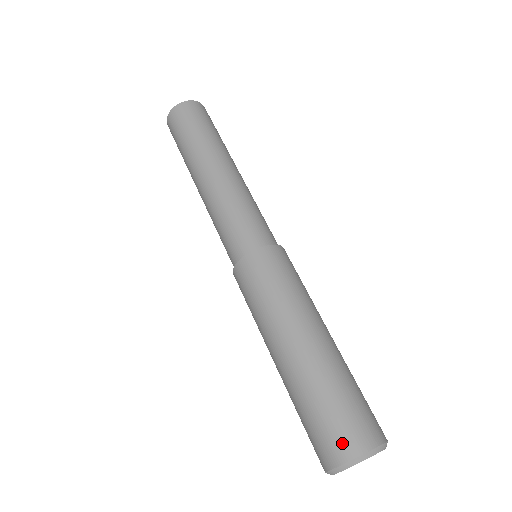
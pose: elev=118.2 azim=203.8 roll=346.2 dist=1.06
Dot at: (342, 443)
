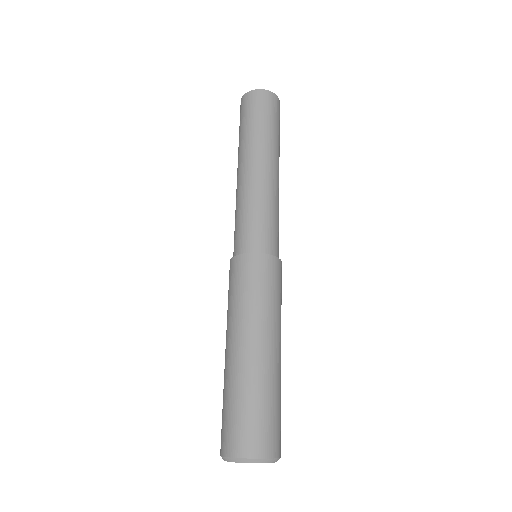
Dot at: (240, 442)
